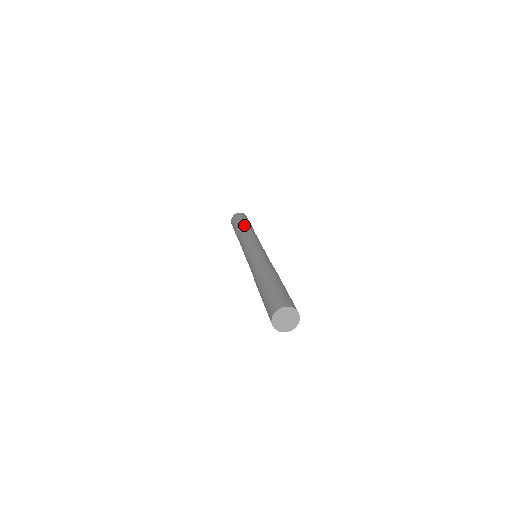
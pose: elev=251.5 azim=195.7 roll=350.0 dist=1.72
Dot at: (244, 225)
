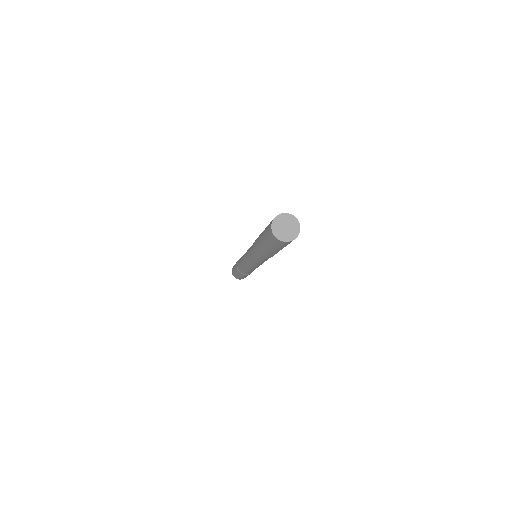
Dot at: occluded
